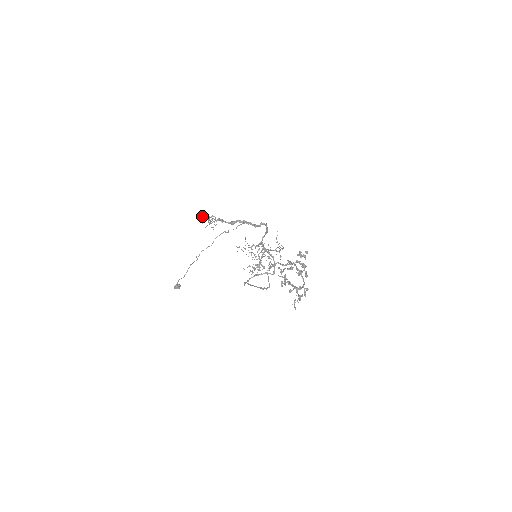
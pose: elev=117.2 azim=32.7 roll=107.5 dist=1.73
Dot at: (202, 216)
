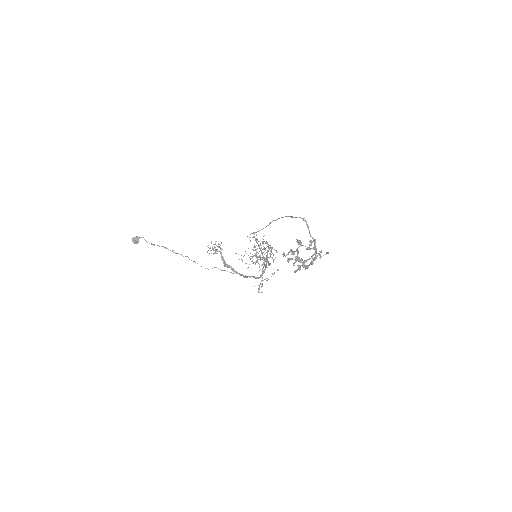
Dot at: (215, 241)
